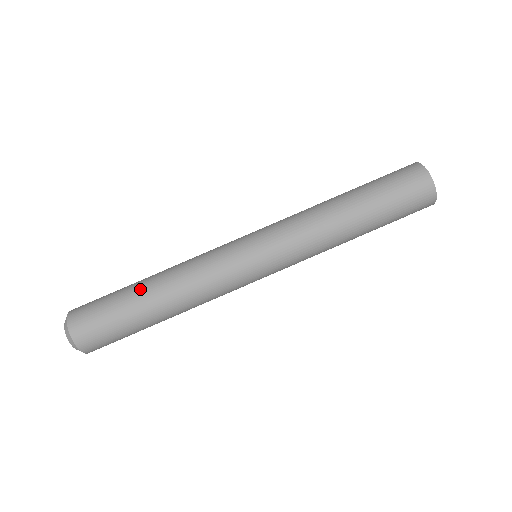
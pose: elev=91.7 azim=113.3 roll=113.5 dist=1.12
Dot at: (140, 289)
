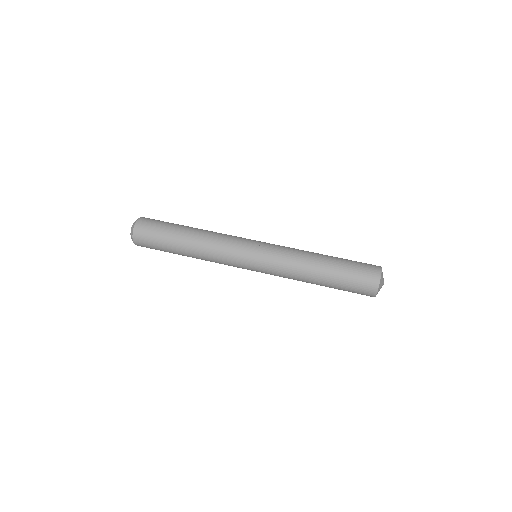
Dot at: (186, 227)
